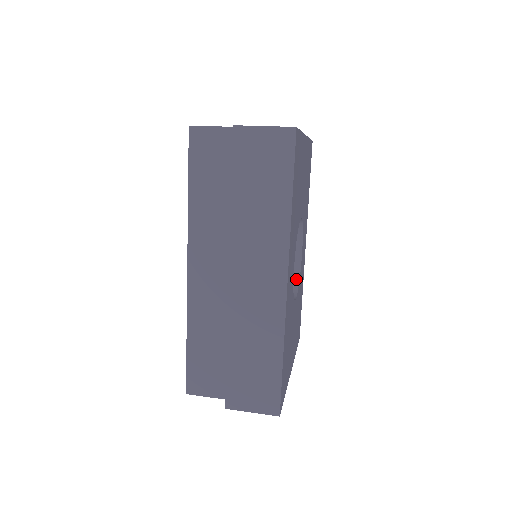
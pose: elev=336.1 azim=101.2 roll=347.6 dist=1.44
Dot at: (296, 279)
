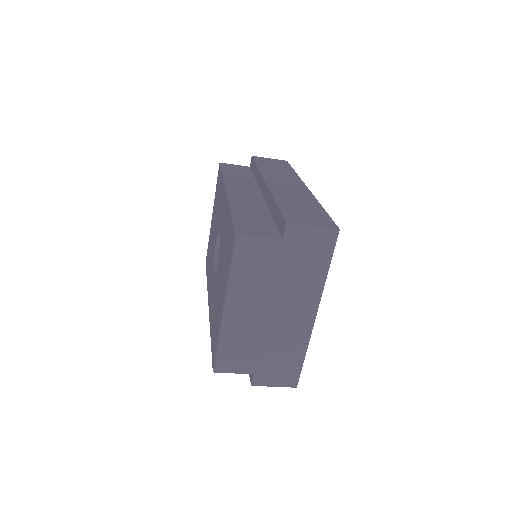
Dot at: occluded
